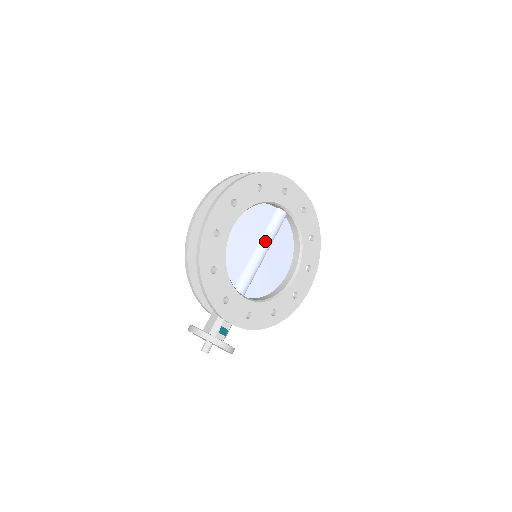
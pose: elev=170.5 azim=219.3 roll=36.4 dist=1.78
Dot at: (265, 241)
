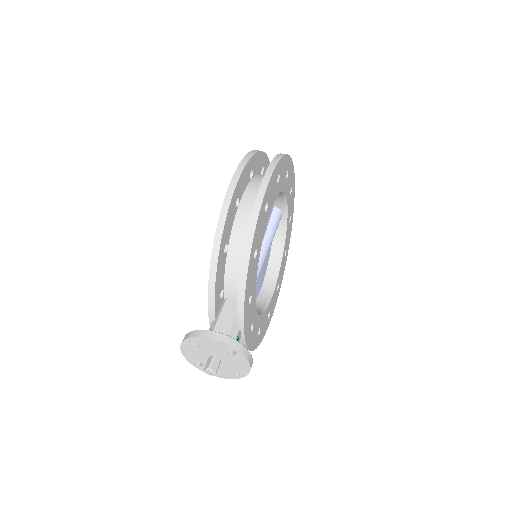
Dot at: (269, 240)
